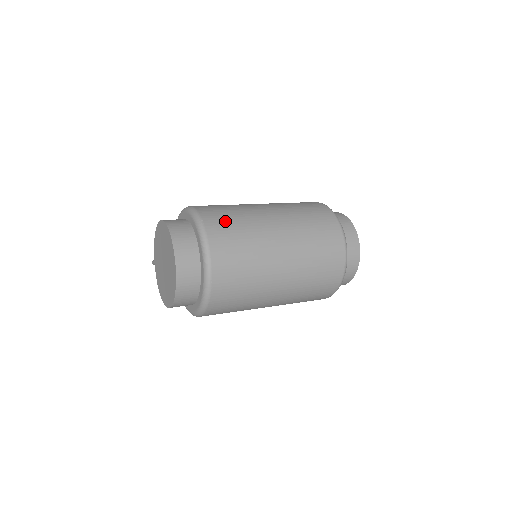
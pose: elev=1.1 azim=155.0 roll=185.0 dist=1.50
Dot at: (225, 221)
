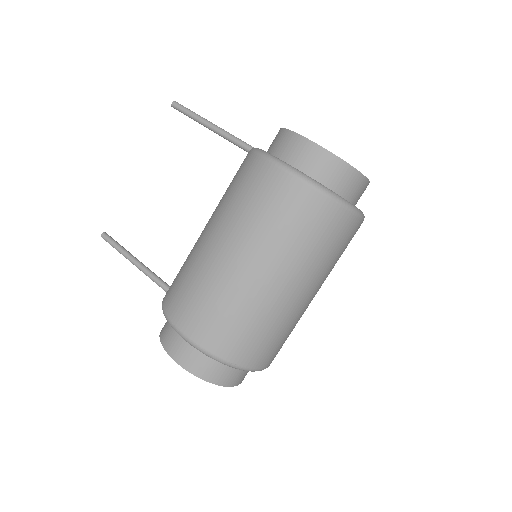
Dot at: (249, 342)
